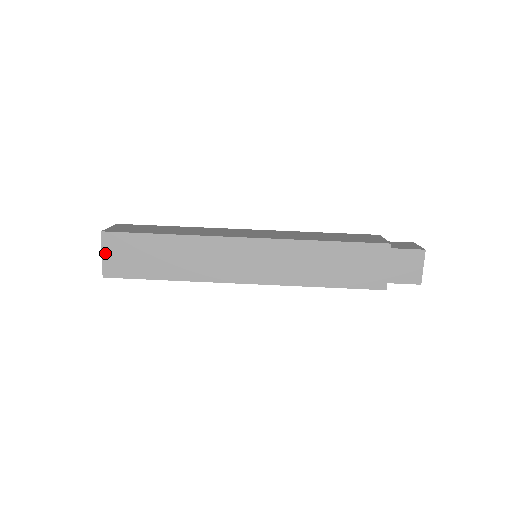
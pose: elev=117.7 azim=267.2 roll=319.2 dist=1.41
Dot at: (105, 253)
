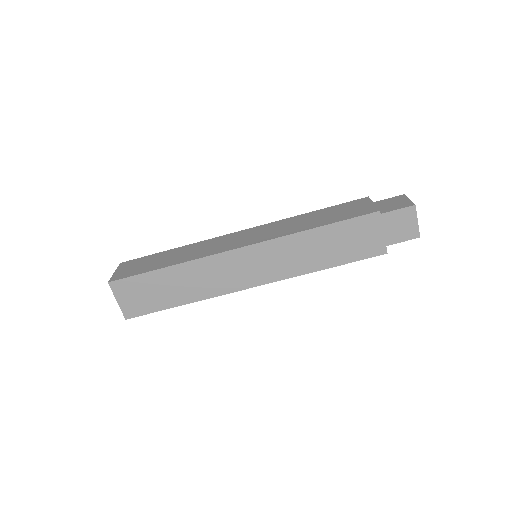
Dot at: occluded
